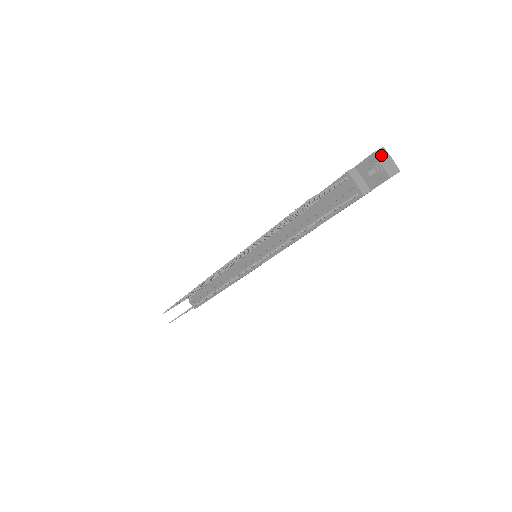
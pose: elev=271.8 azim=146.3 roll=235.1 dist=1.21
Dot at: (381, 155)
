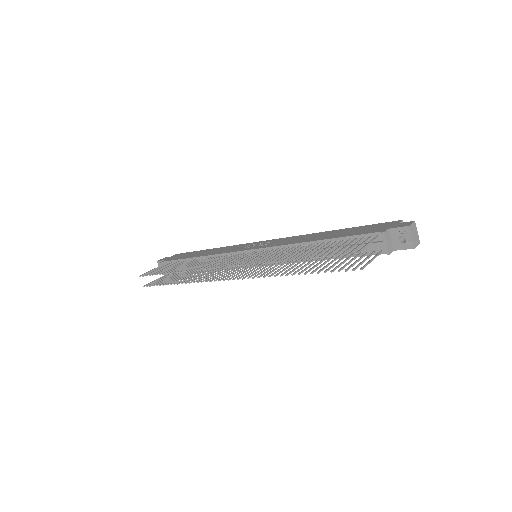
Dot at: (413, 228)
